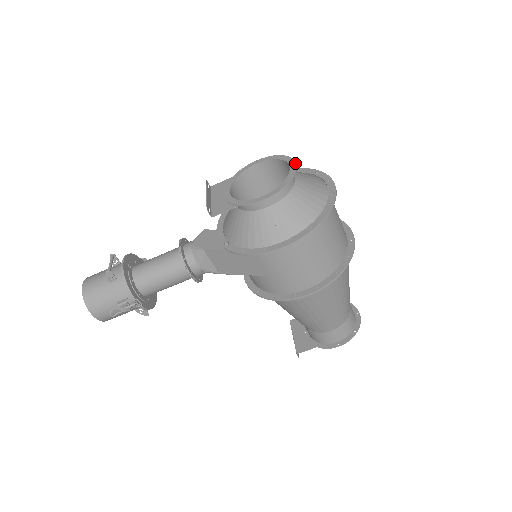
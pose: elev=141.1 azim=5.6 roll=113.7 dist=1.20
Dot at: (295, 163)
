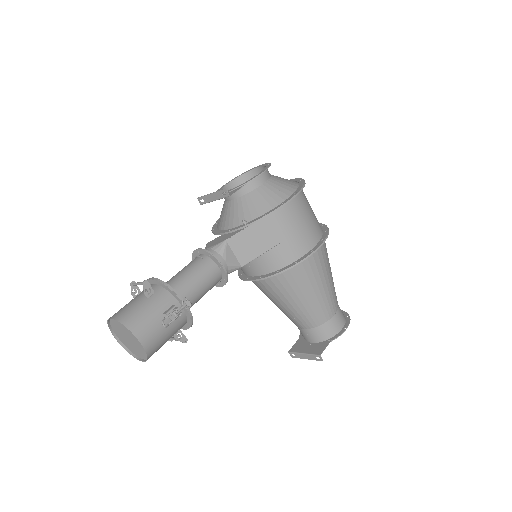
Dot at: (261, 165)
